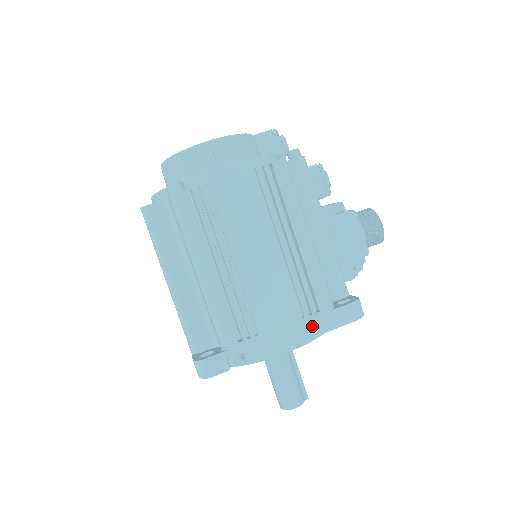
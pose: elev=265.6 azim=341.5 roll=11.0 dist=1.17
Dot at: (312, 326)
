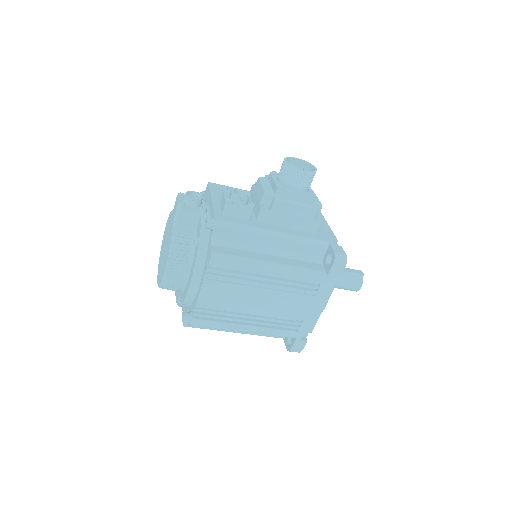
Dot at: (324, 293)
